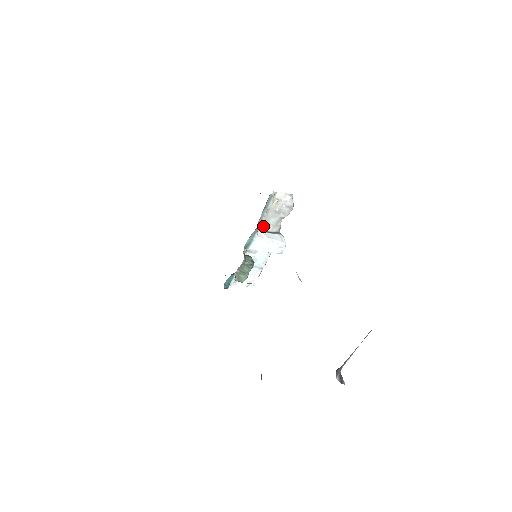
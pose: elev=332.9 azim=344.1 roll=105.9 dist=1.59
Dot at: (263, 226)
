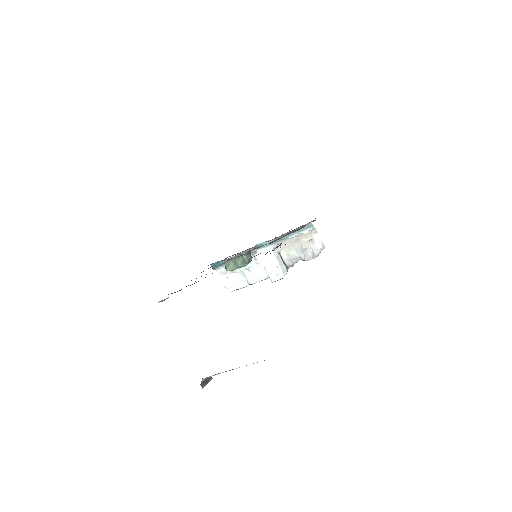
Dot at: (283, 250)
